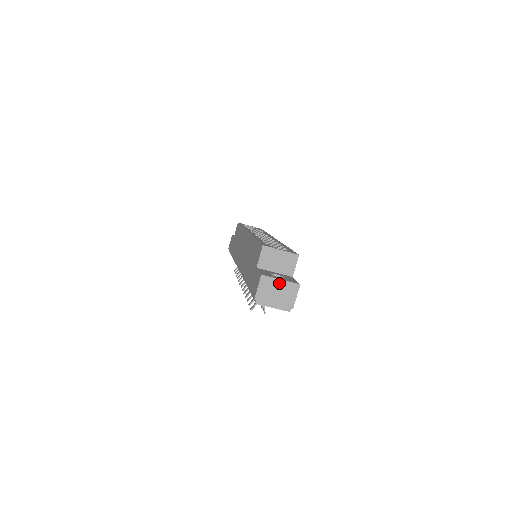
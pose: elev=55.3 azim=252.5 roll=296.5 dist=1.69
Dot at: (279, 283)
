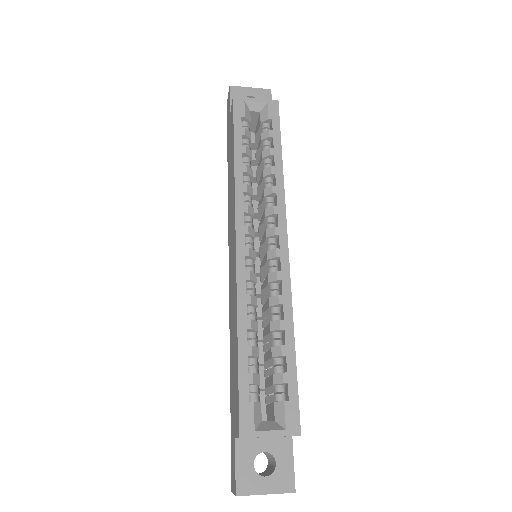
Dot at: (264, 494)
